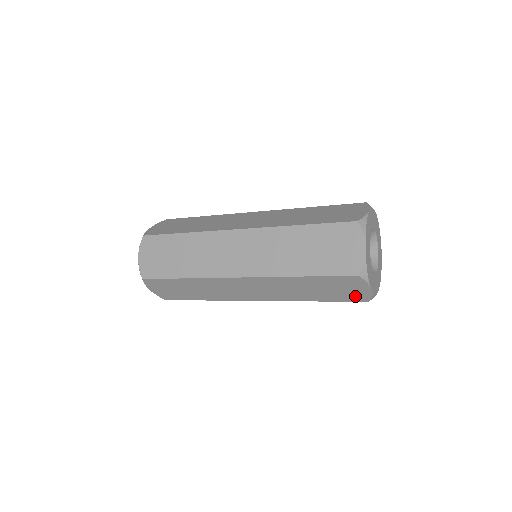
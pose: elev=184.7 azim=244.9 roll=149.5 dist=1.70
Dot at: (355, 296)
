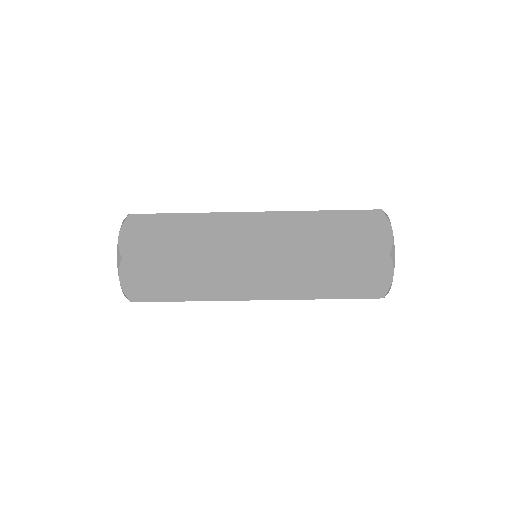
Dot at: (373, 289)
